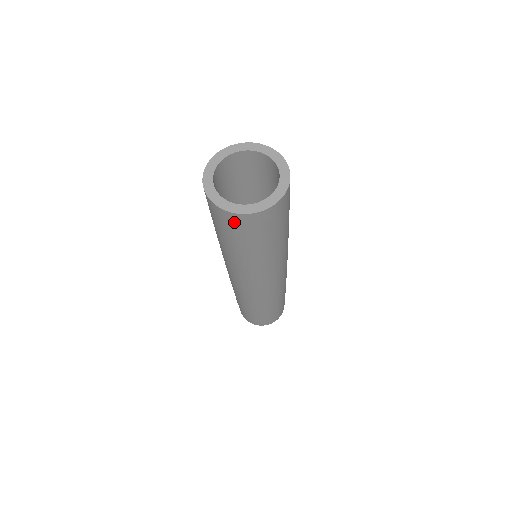
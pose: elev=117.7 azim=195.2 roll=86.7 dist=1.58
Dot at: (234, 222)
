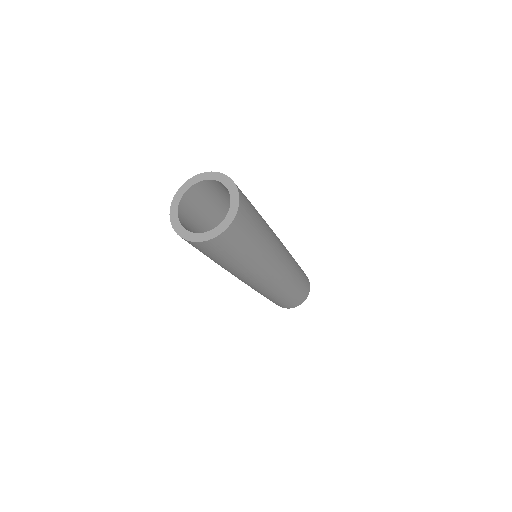
Dot at: (232, 235)
